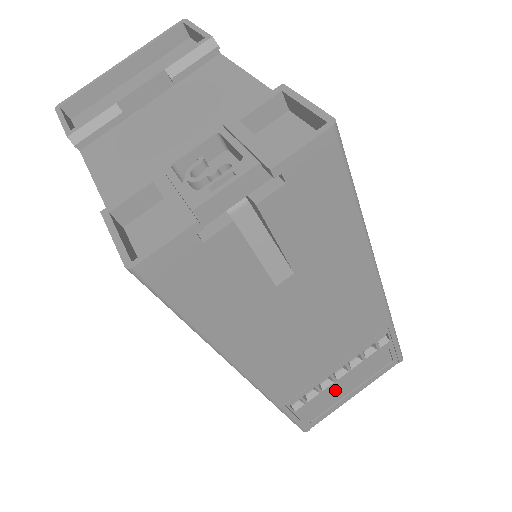
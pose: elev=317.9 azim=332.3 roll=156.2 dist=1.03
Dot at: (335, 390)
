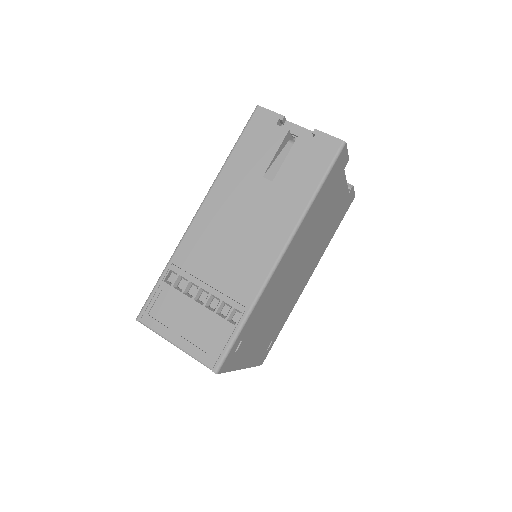
Dot at: (182, 311)
